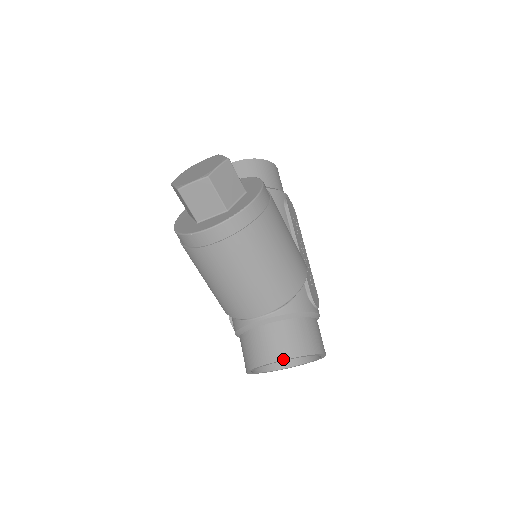
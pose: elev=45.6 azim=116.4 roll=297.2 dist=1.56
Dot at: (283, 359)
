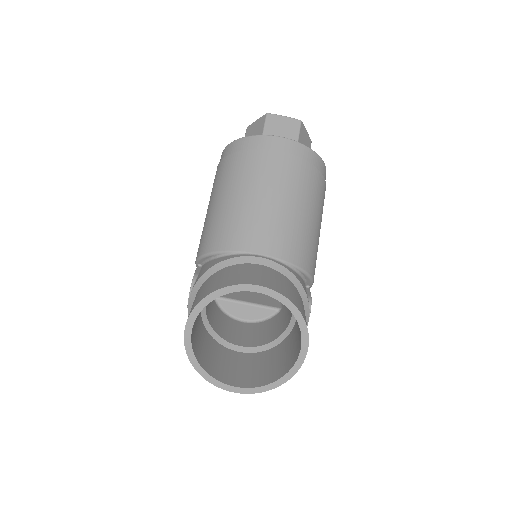
Dot at: (276, 290)
